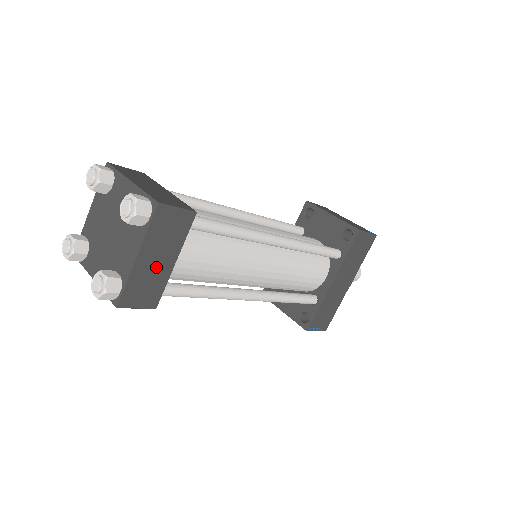
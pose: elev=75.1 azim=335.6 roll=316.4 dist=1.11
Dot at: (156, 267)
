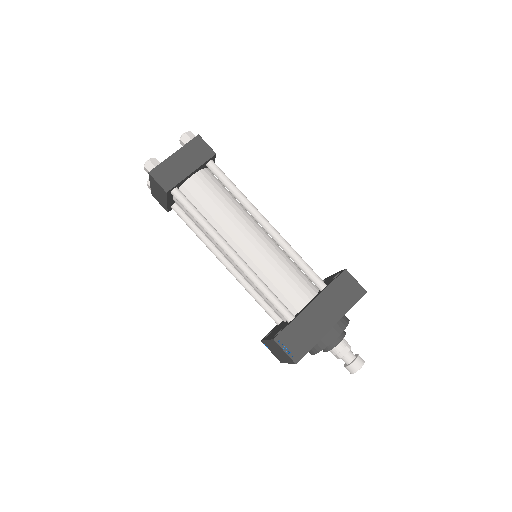
Dot at: (180, 167)
